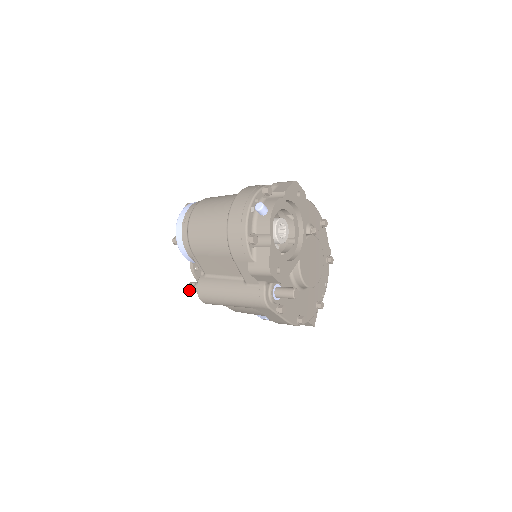
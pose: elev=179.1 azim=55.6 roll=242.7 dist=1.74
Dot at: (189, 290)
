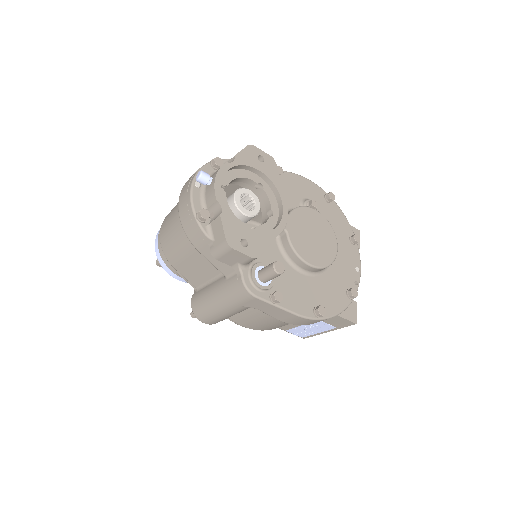
Dot at: (194, 316)
